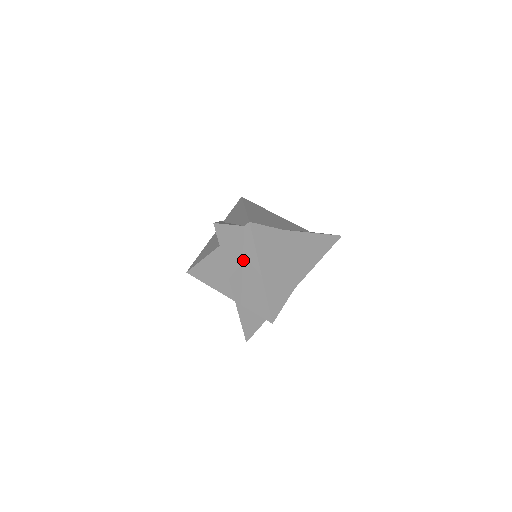
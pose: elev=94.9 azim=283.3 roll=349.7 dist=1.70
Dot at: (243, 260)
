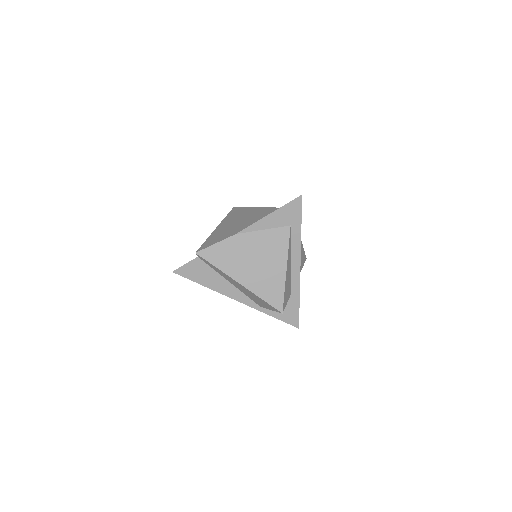
Dot at: (224, 278)
